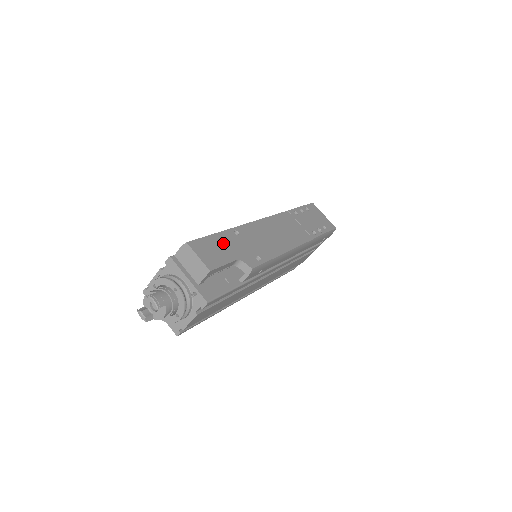
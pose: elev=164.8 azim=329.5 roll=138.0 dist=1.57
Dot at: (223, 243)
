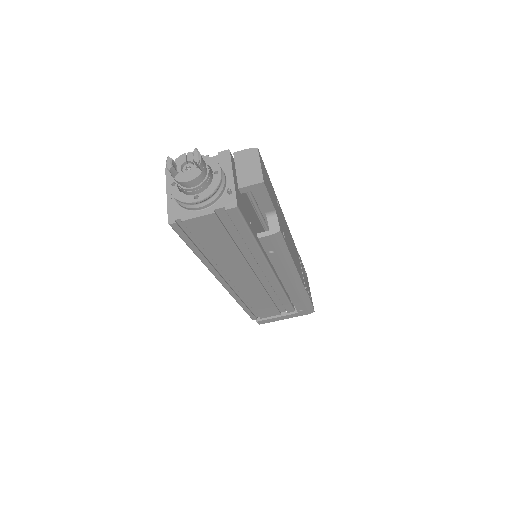
Dot at: (272, 190)
